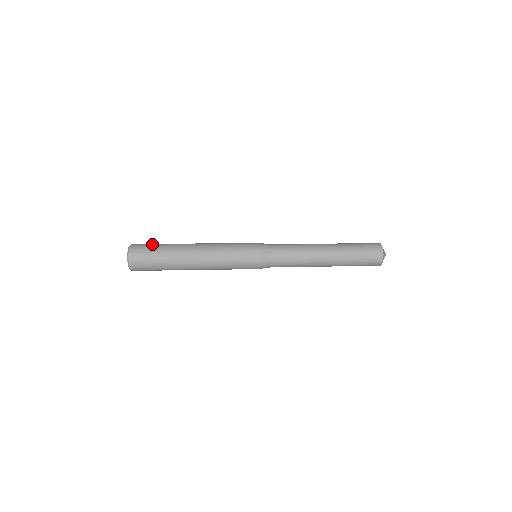
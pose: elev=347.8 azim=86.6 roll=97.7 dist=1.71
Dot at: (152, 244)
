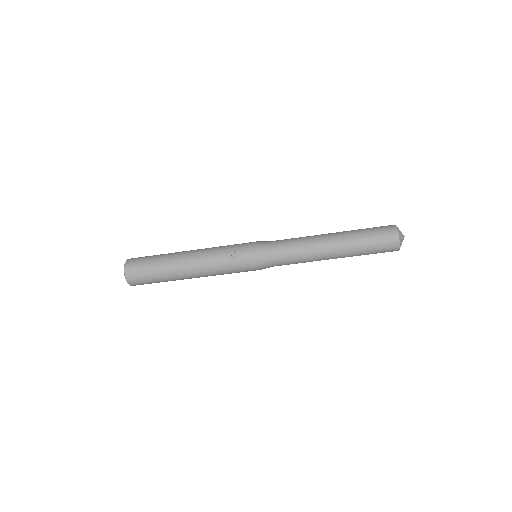
Dot at: occluded
